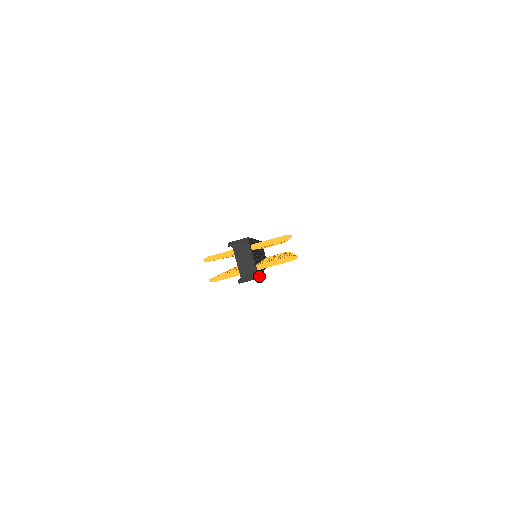
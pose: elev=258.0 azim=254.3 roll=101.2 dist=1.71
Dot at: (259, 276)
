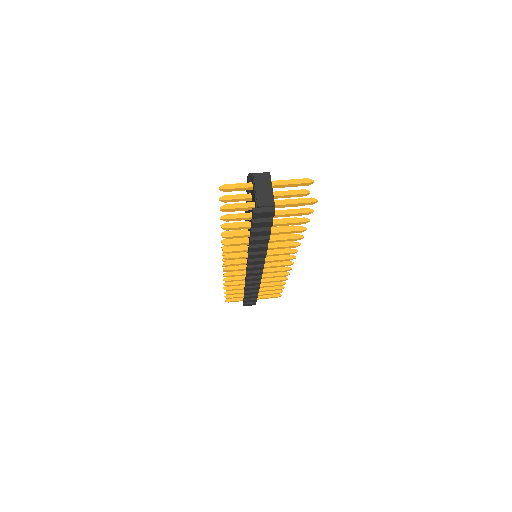
Dot at: (274, 214)
